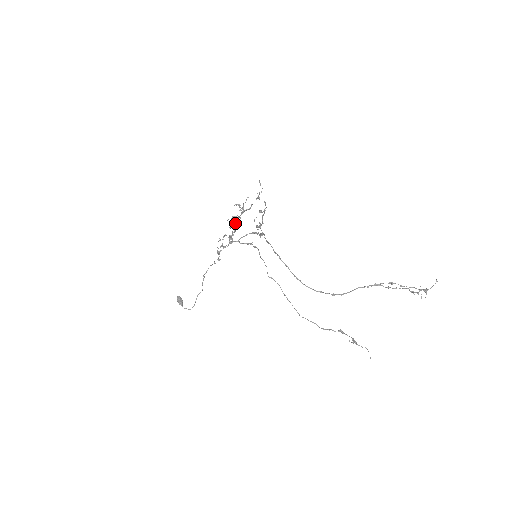
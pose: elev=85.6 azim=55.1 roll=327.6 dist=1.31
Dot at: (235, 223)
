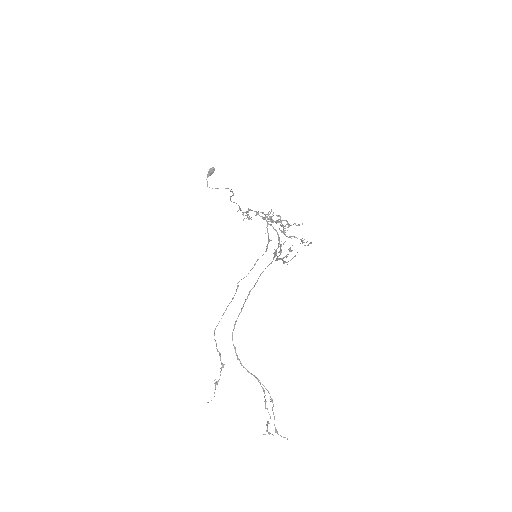
Dot at: (276, 221)
